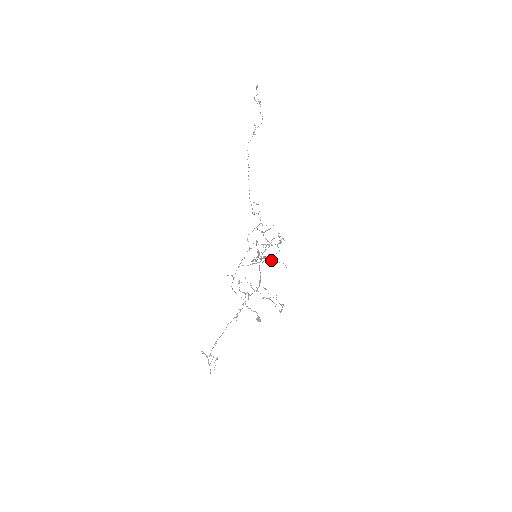
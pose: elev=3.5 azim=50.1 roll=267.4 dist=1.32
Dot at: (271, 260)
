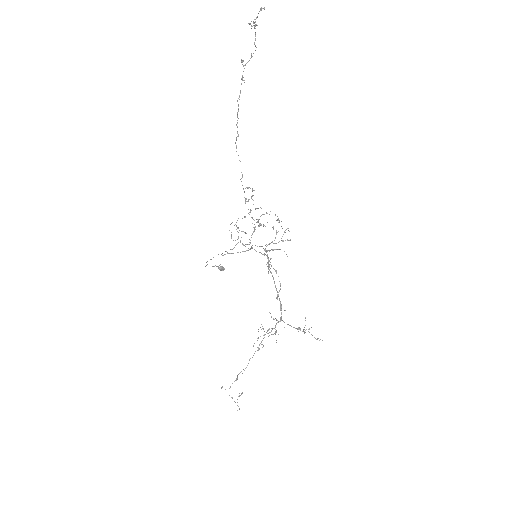
Dot at: (269, 251)
